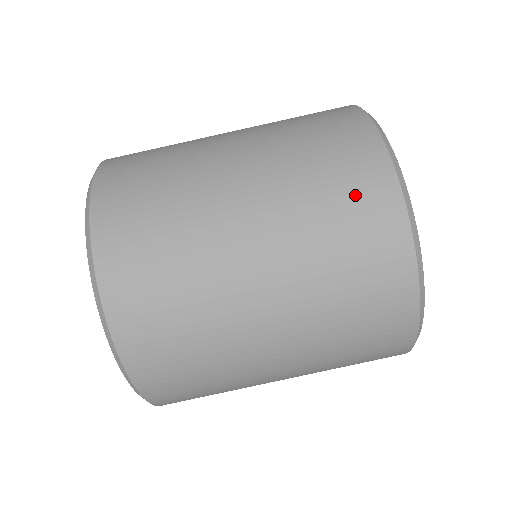
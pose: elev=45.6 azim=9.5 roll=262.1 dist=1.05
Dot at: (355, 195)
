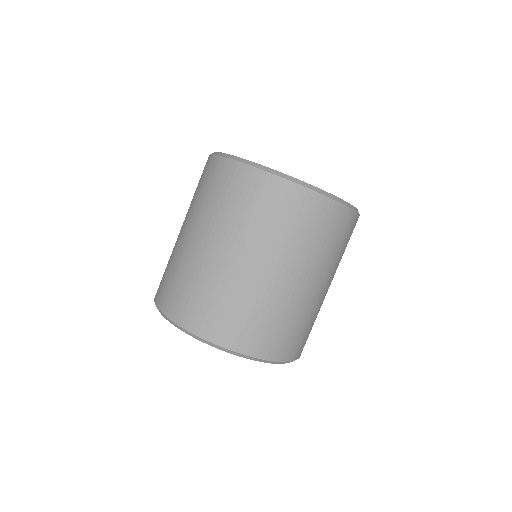
Dot at: (212, 180)
